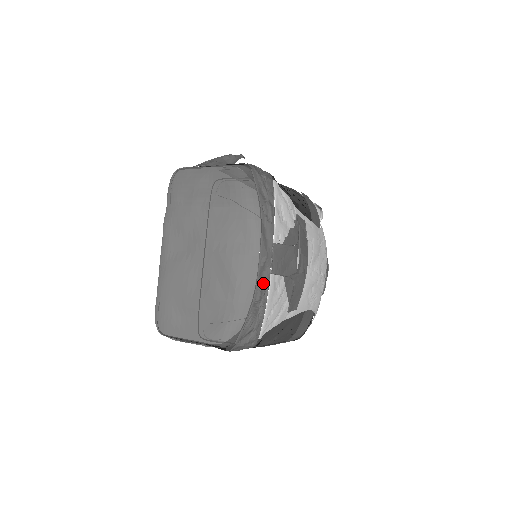
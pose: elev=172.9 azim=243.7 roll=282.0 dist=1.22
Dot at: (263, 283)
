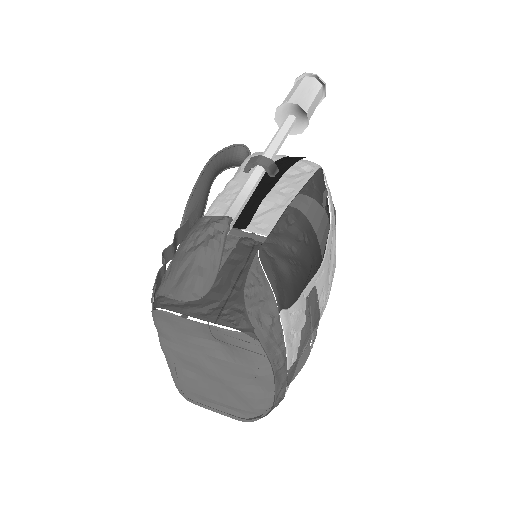
Dot at: (280, 397)
